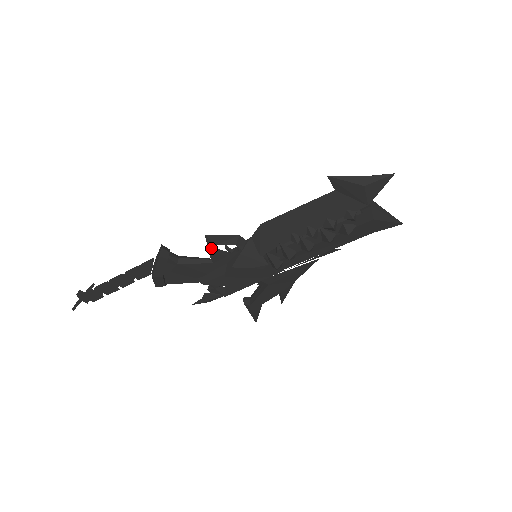
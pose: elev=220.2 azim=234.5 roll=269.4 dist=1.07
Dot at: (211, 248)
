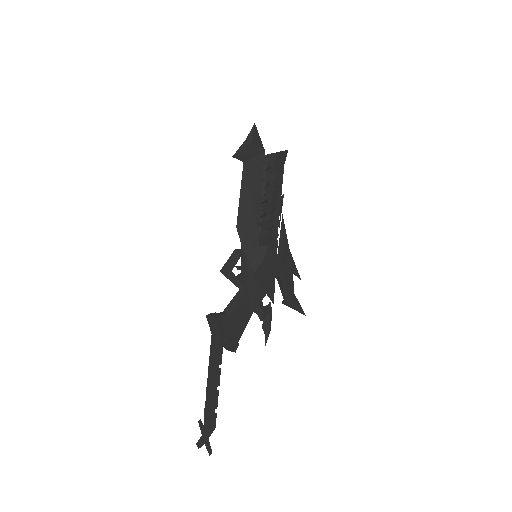
Dot at: (232, 278)
